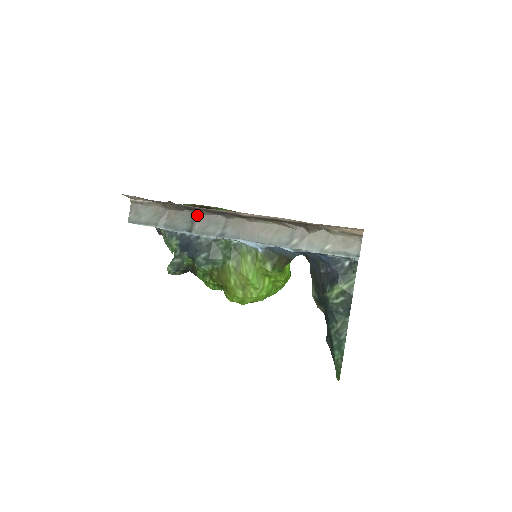
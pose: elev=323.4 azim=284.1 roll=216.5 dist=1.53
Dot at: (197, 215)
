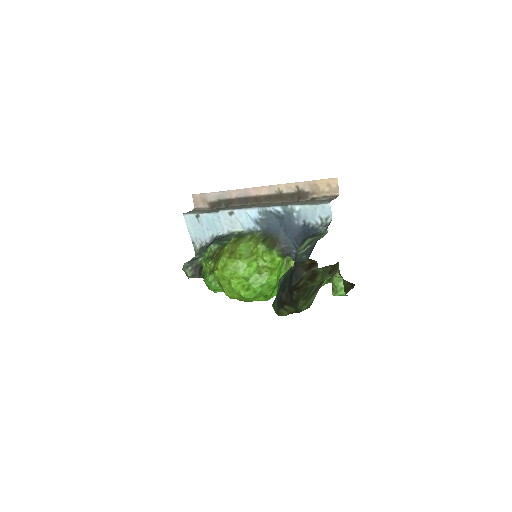
Dot at: occluded
